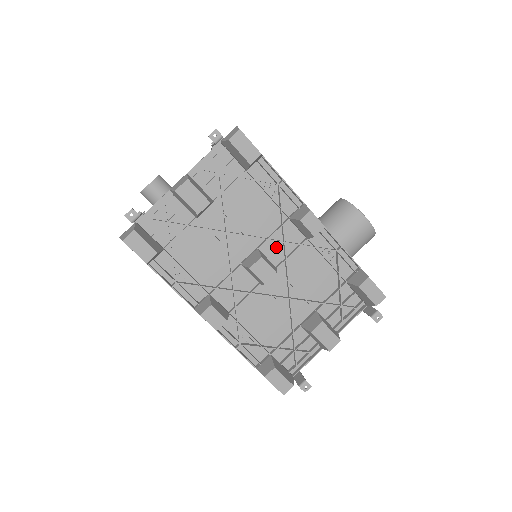
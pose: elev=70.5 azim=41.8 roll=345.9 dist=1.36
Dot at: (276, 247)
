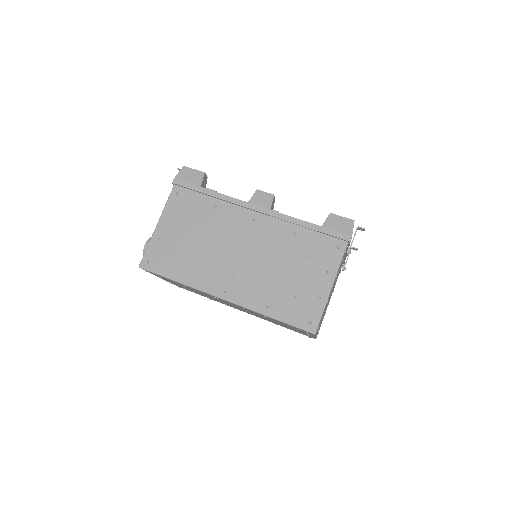
Dot at: occluded
